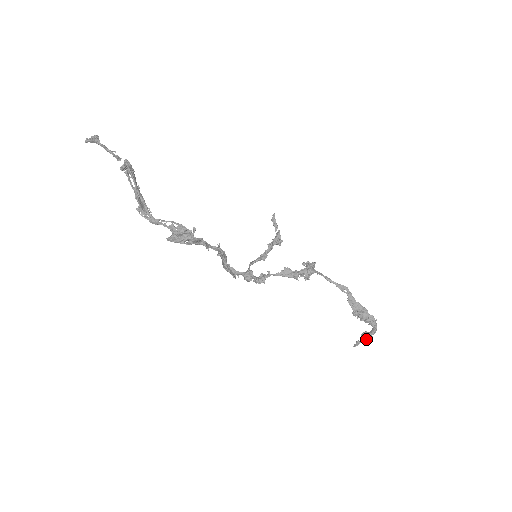
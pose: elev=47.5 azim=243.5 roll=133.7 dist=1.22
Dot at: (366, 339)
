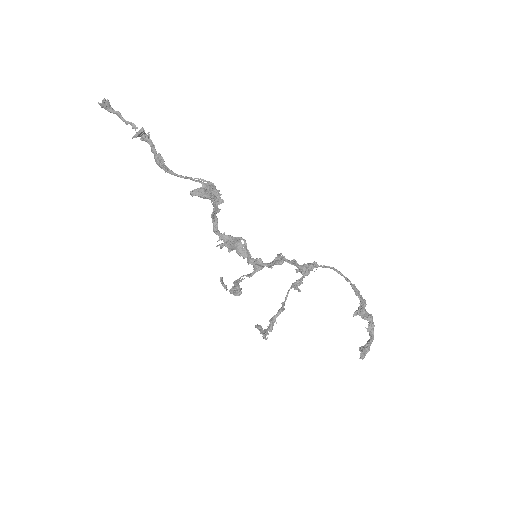
Dot at: (365, 352)
